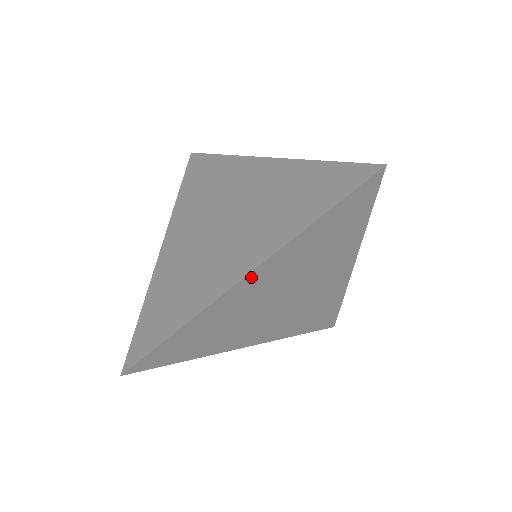
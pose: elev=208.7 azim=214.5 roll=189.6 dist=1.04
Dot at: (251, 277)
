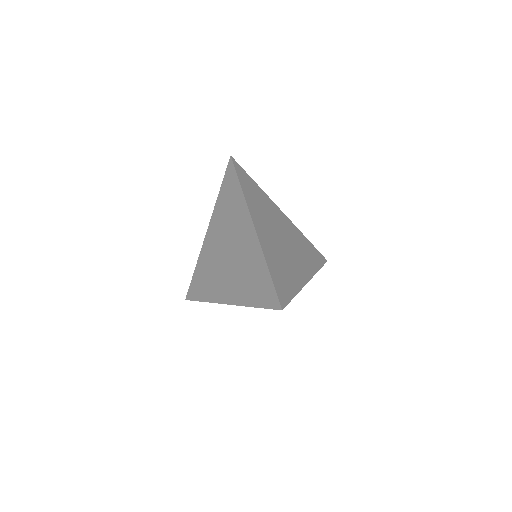
Dot at: occluded
